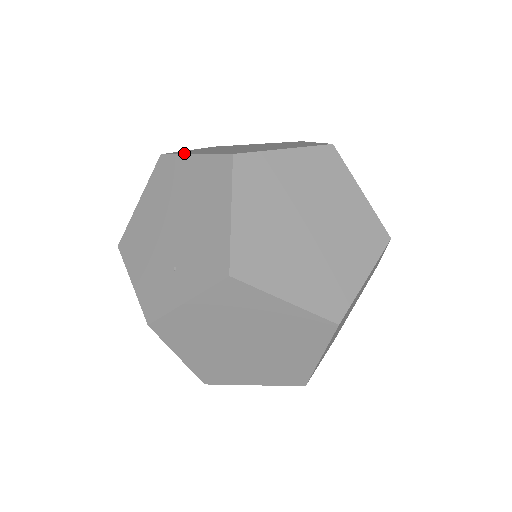
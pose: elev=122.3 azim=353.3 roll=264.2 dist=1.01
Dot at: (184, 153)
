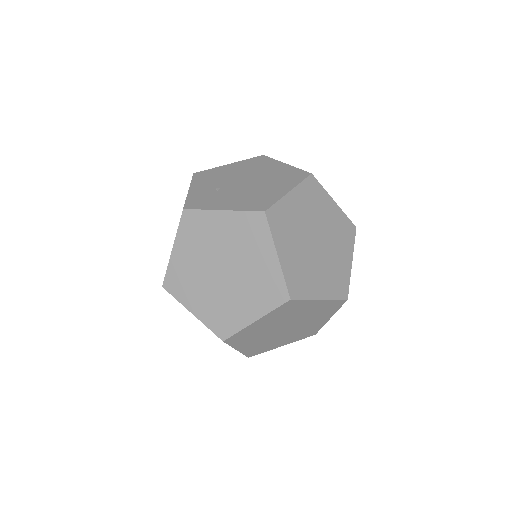
Dot at: occluded
